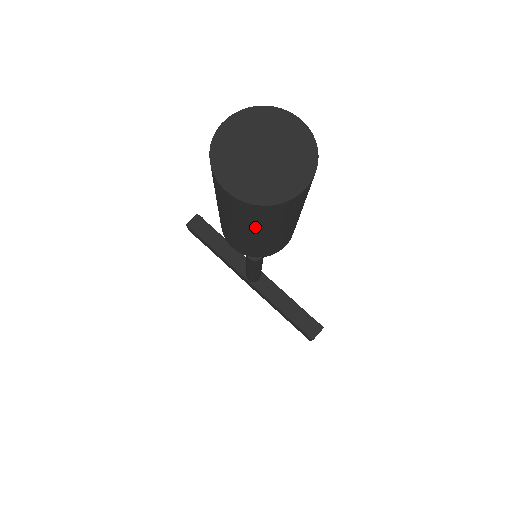
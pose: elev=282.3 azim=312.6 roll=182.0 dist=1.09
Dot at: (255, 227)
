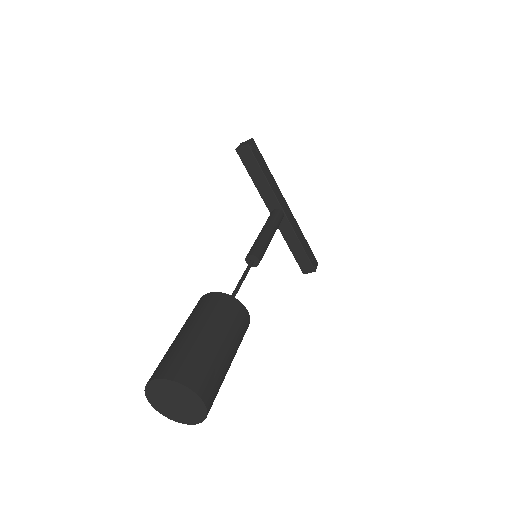
Dot at: occluded
